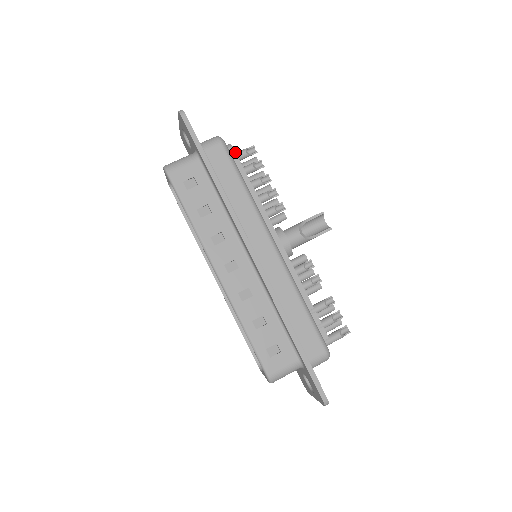
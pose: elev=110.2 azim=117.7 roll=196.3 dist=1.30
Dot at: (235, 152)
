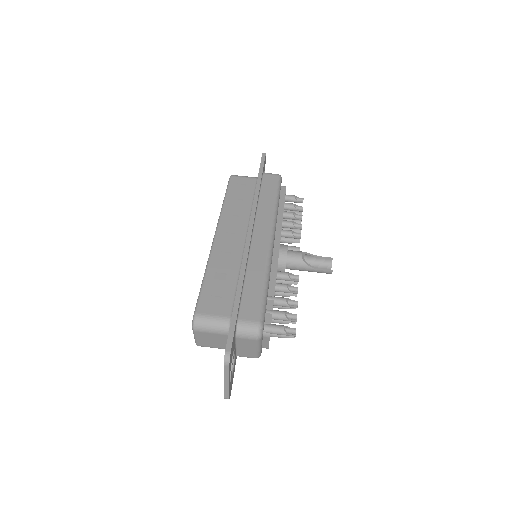
Dot at: (285, 189)
